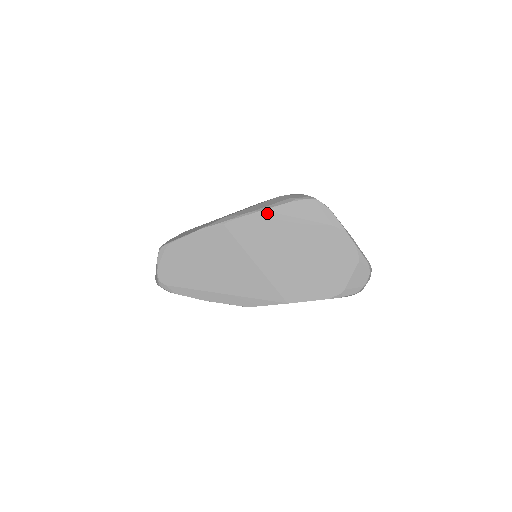
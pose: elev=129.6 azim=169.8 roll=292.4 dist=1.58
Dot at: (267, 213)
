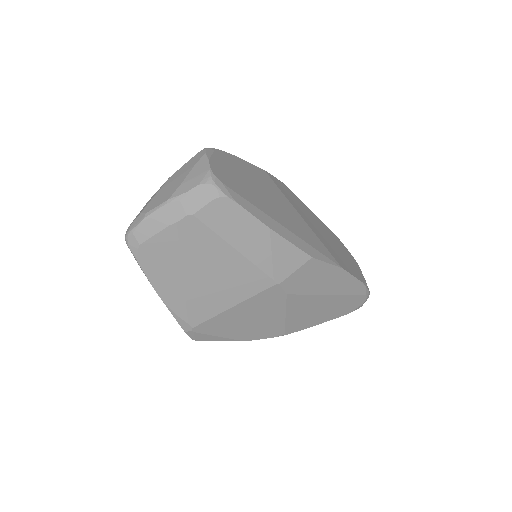
Dot at: (289, 189)
